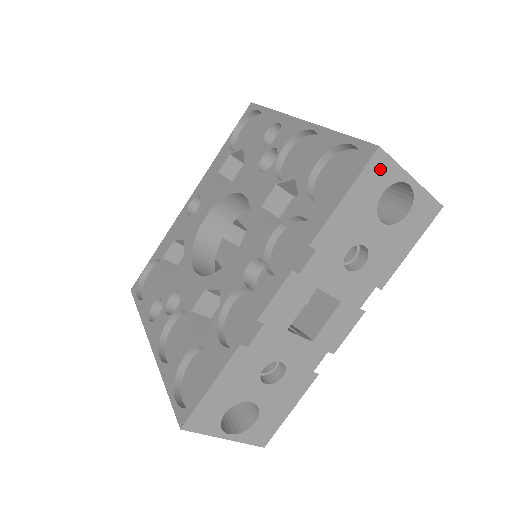
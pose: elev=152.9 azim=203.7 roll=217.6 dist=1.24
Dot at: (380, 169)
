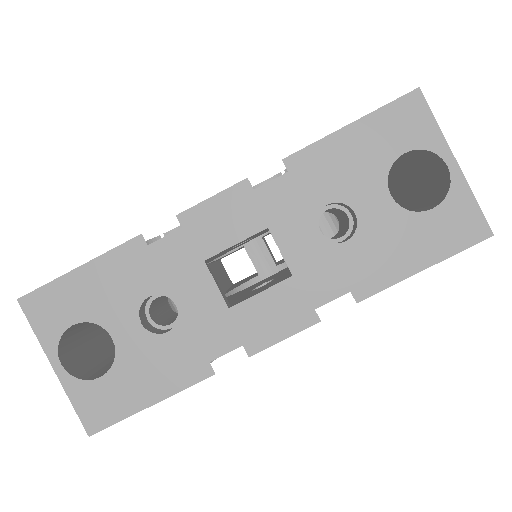
Dot at: (411, 118)
